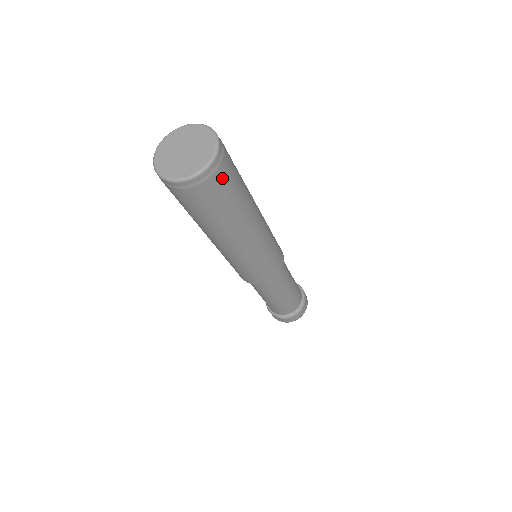
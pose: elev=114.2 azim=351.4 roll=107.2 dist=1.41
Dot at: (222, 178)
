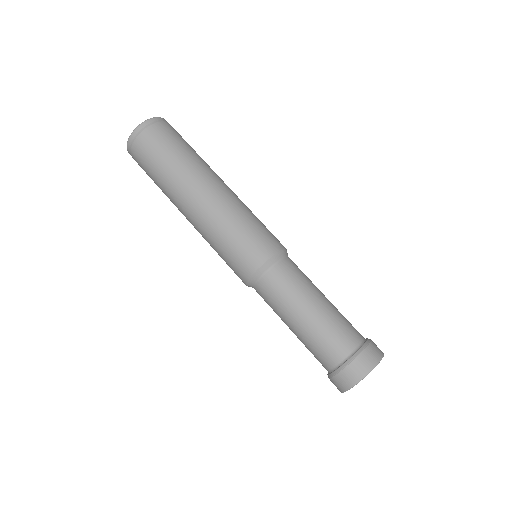
Dot at: (154, 135)
